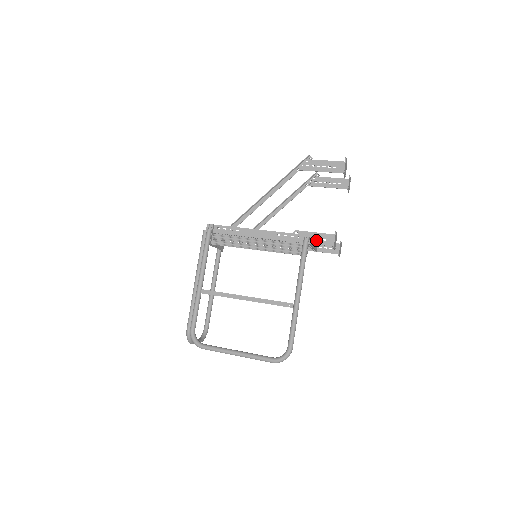
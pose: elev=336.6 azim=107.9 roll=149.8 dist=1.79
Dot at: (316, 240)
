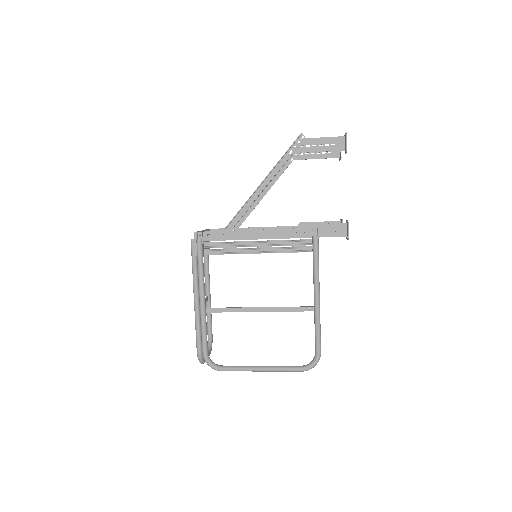
Dot at: (326, 232)
